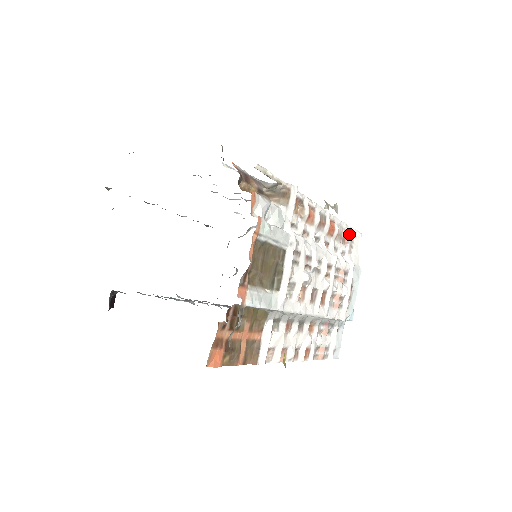
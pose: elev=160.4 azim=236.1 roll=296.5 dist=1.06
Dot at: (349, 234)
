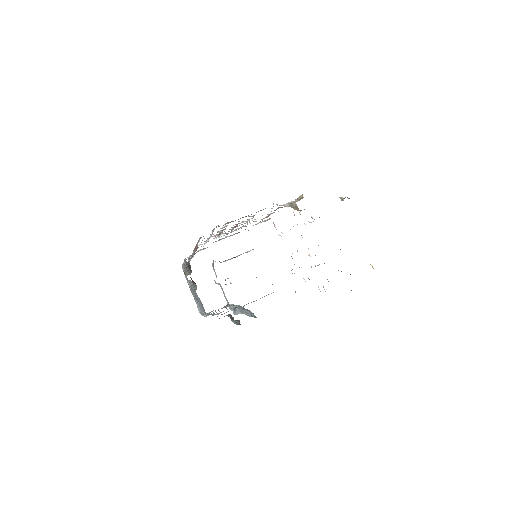
Dot at: occluded
